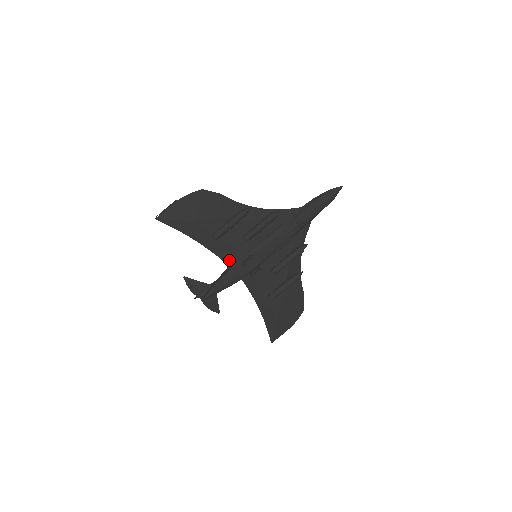
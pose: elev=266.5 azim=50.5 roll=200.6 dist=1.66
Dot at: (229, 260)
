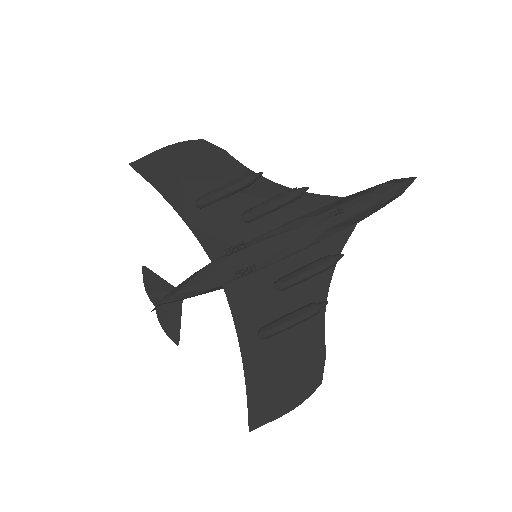
Dot at: (211, 248)
